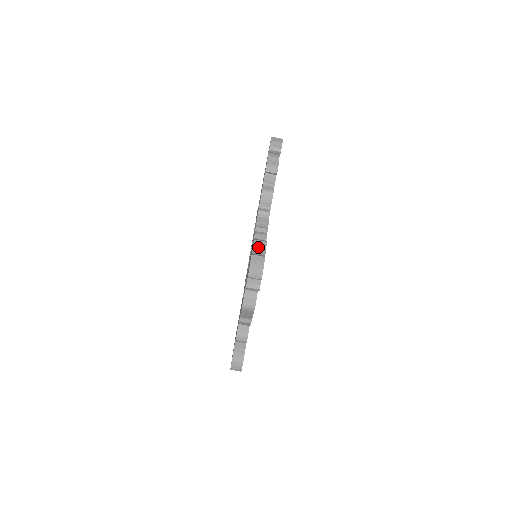
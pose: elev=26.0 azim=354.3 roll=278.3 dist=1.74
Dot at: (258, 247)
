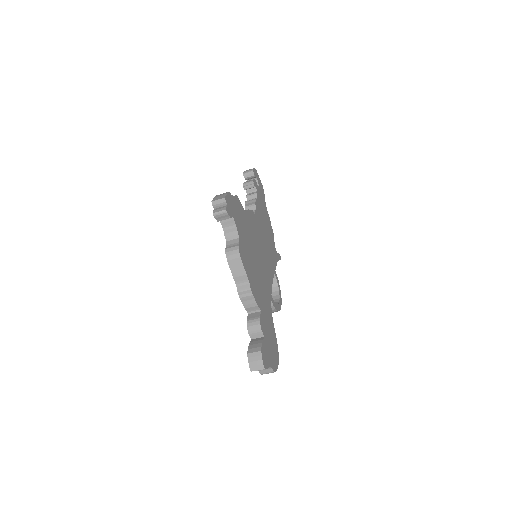
Dot at: occluded
